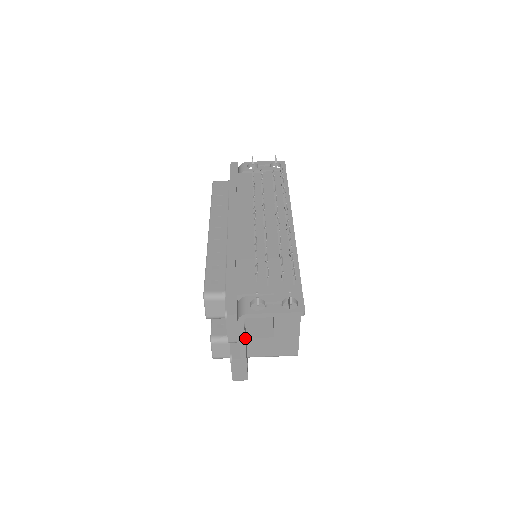
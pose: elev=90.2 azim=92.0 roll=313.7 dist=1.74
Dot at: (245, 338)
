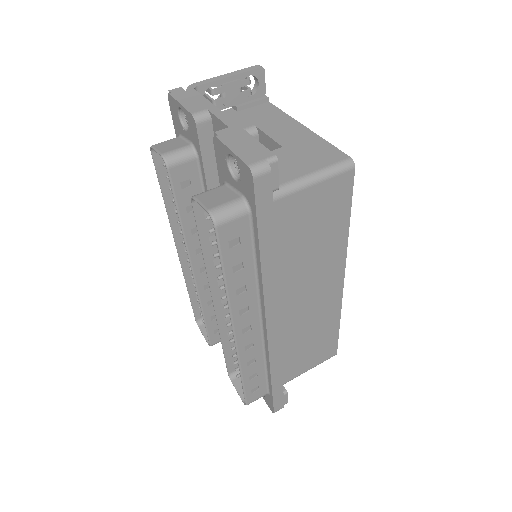
Dot at: occluded
